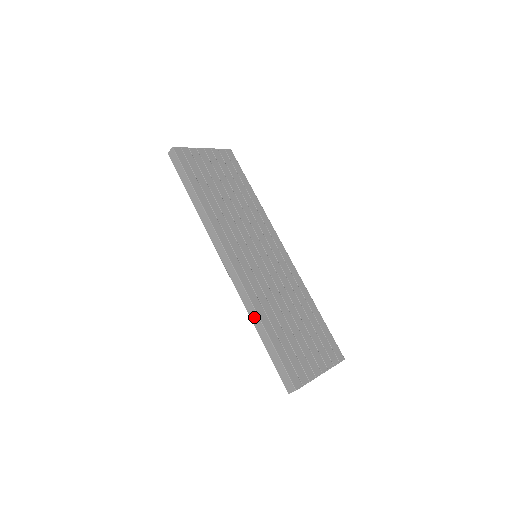
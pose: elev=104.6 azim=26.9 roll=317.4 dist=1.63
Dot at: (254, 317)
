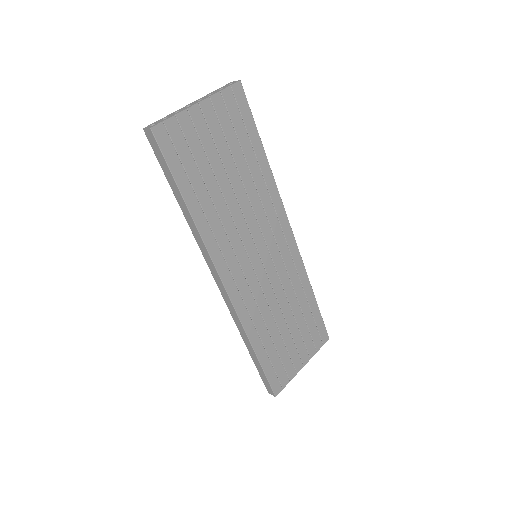
Dot at: (245, 338)
